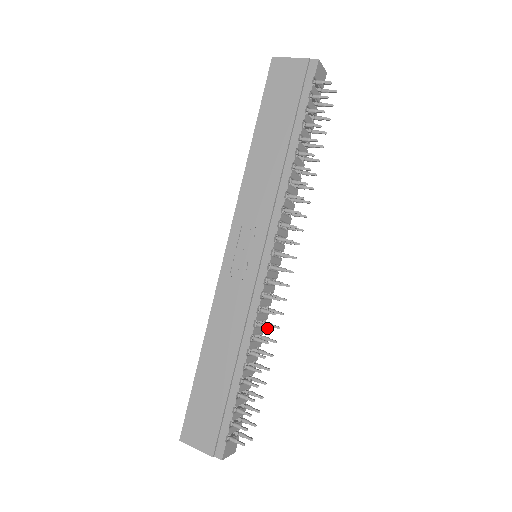
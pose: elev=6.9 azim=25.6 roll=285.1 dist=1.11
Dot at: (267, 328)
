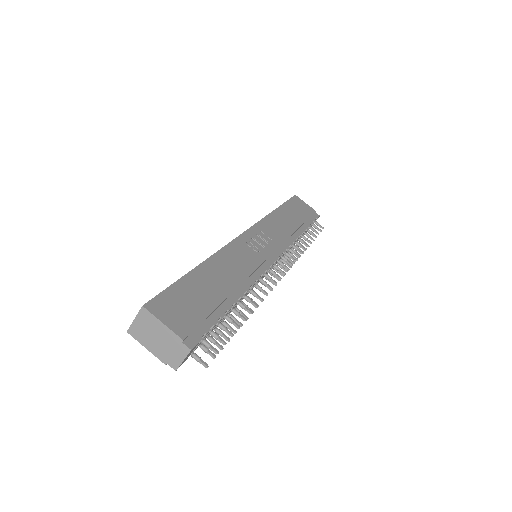
Dot at: (264, 291)
